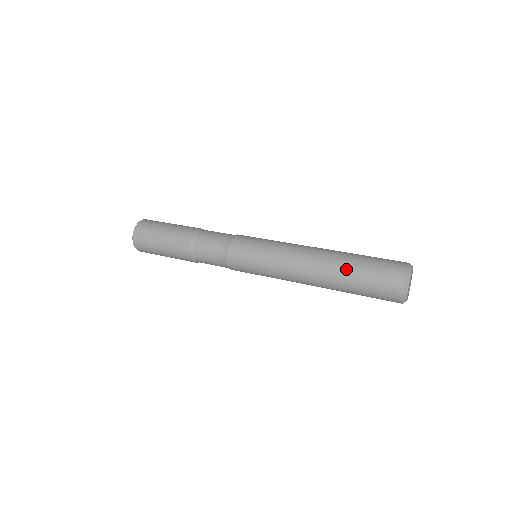
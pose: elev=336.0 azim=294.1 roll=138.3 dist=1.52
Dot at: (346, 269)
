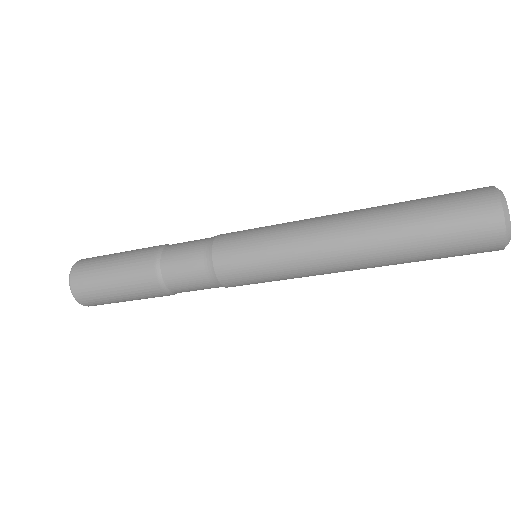
Dot at: occluded
